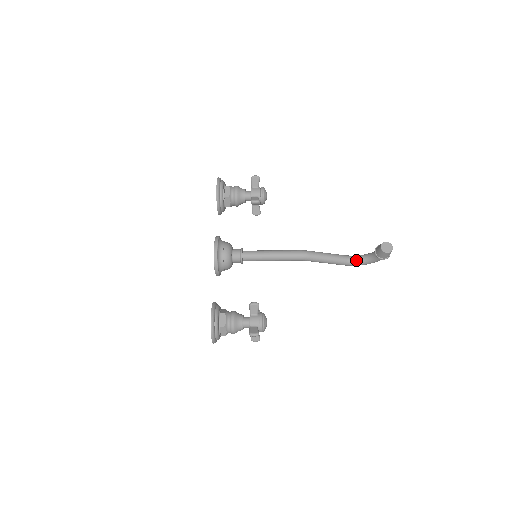
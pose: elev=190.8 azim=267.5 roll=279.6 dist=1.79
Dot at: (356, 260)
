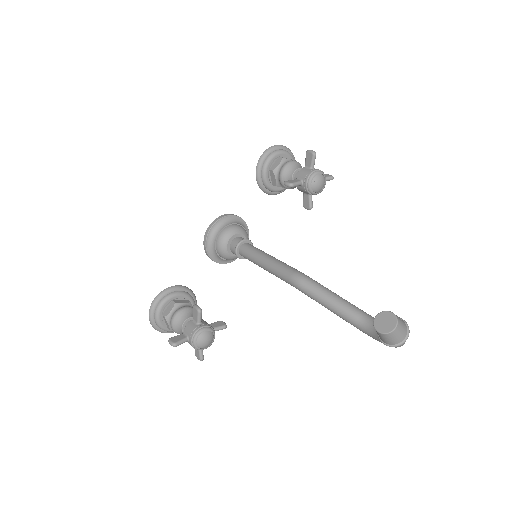
Dot at: (371, 327)
